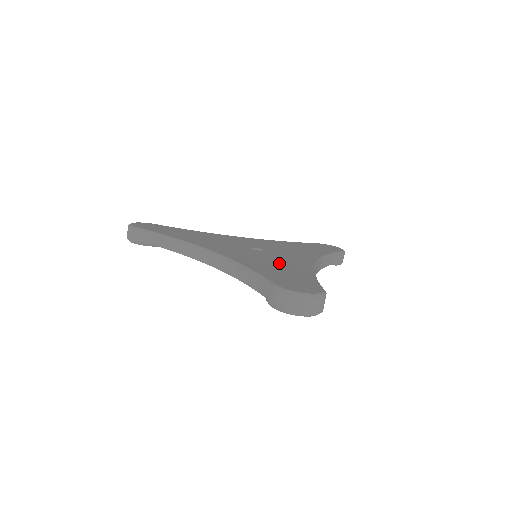
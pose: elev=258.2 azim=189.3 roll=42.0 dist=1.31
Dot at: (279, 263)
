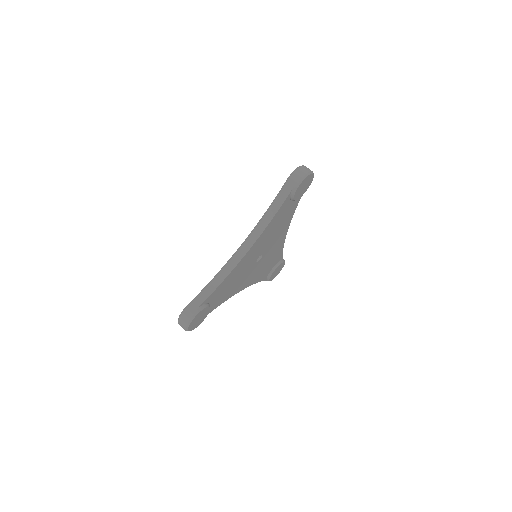
Dot at: occluded
